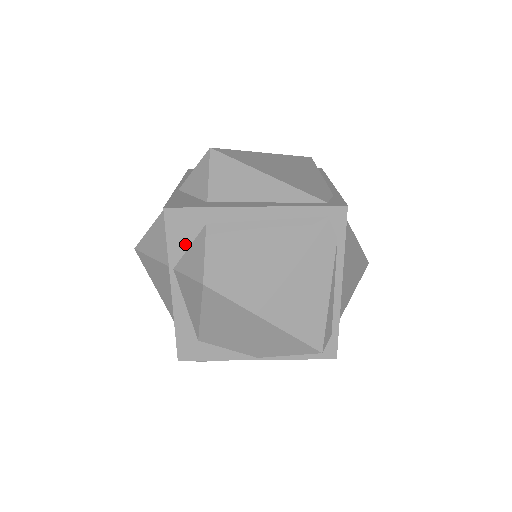
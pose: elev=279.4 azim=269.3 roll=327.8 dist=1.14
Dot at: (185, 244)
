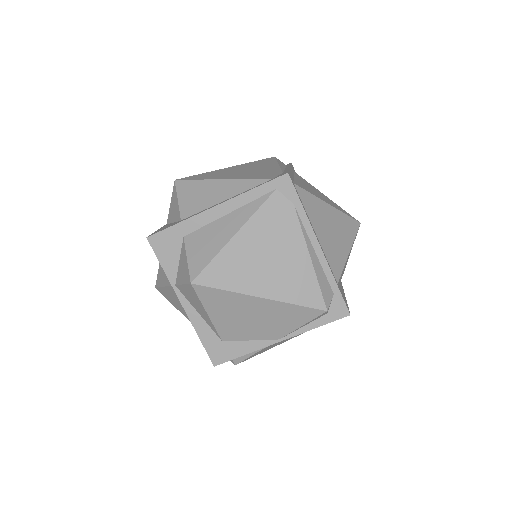
Dot at: (175, 260)
